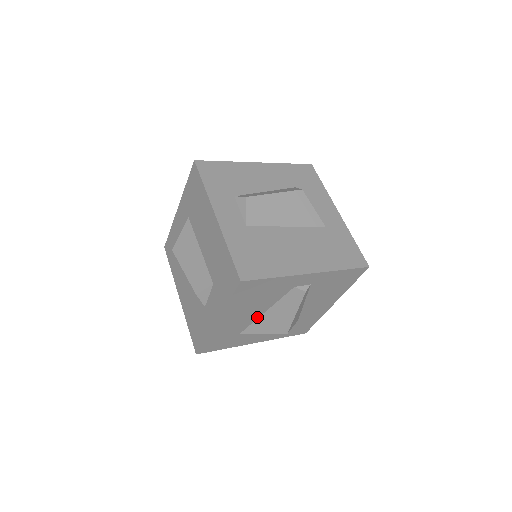
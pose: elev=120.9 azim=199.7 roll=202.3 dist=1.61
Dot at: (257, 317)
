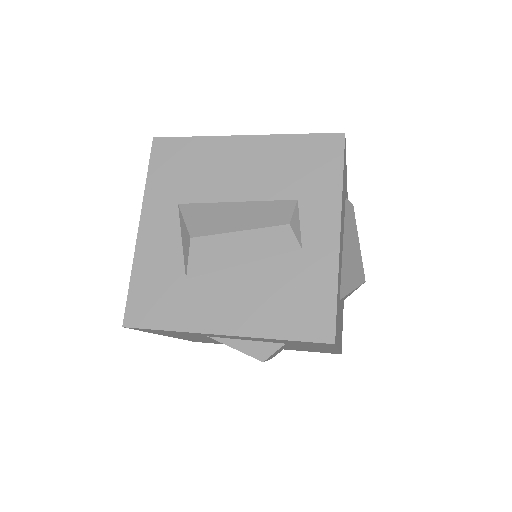
Dot at: occluded
